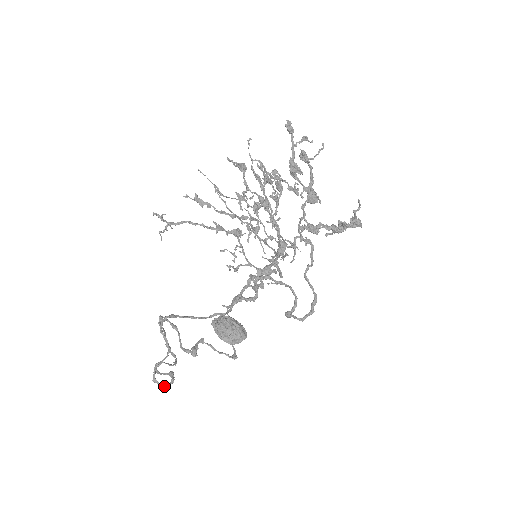
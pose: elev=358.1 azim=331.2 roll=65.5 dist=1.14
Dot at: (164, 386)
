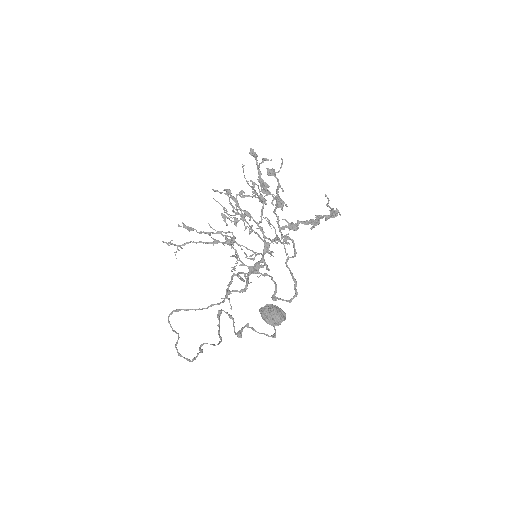
Dot at: (186, 358)
